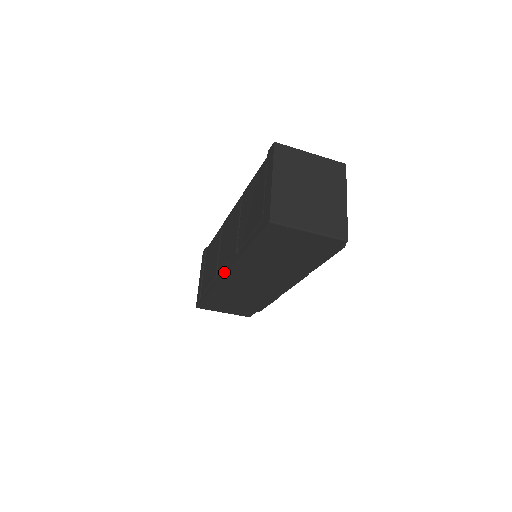
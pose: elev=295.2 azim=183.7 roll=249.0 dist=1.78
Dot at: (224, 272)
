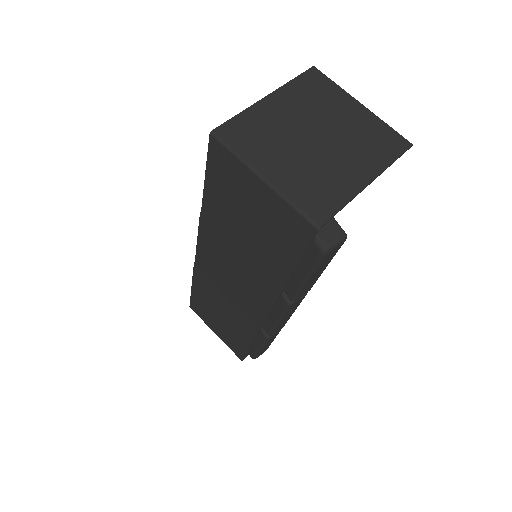
Dot at: occluded
